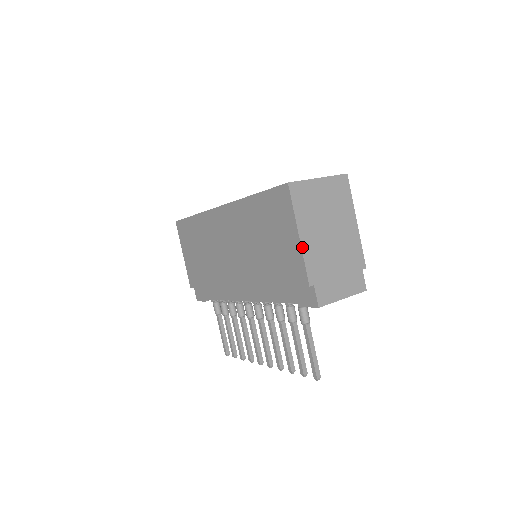
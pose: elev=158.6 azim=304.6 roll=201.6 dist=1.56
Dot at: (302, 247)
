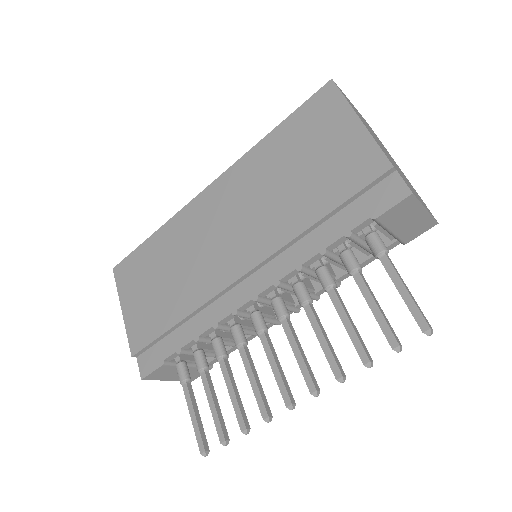
Dot at: (368, 131)
